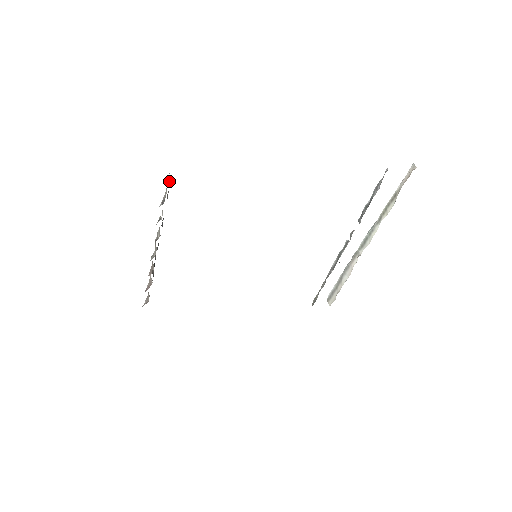
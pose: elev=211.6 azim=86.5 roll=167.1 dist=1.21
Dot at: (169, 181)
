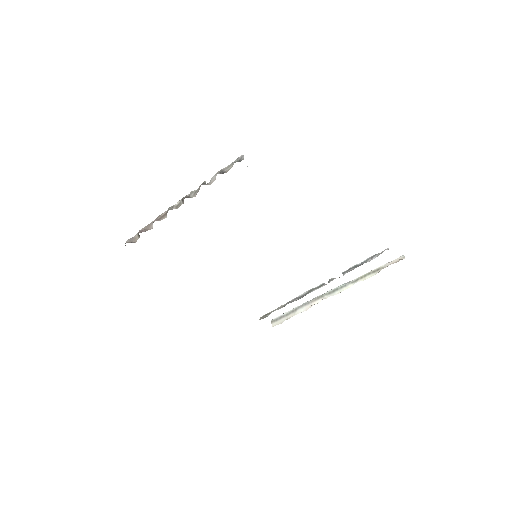
Dot at: occluded
